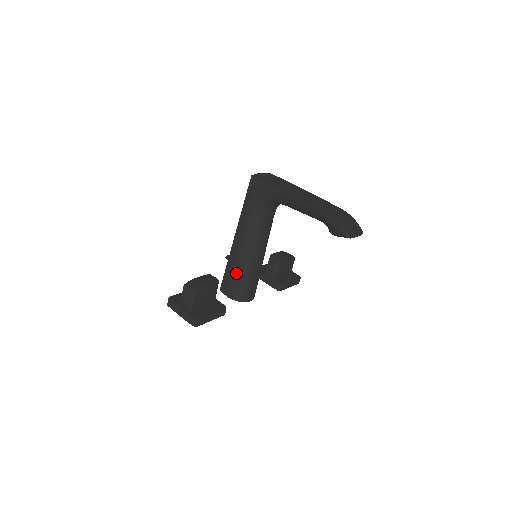
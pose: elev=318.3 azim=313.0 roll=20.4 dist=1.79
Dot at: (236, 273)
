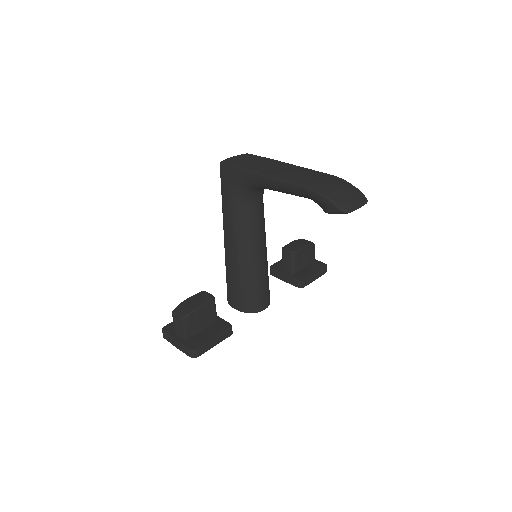
Dot at: (237, 281)
